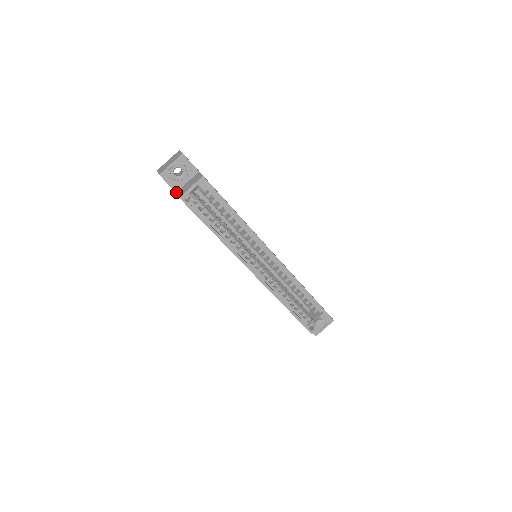
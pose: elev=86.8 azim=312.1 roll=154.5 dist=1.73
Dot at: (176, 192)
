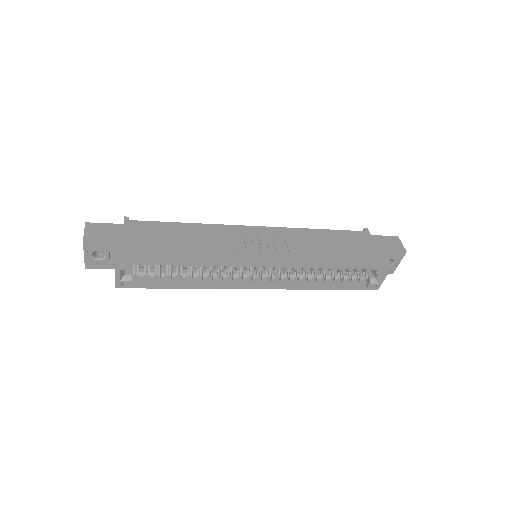
Dot at: occluded
